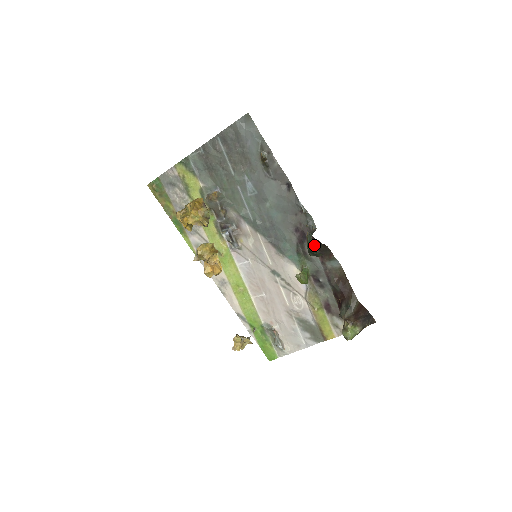
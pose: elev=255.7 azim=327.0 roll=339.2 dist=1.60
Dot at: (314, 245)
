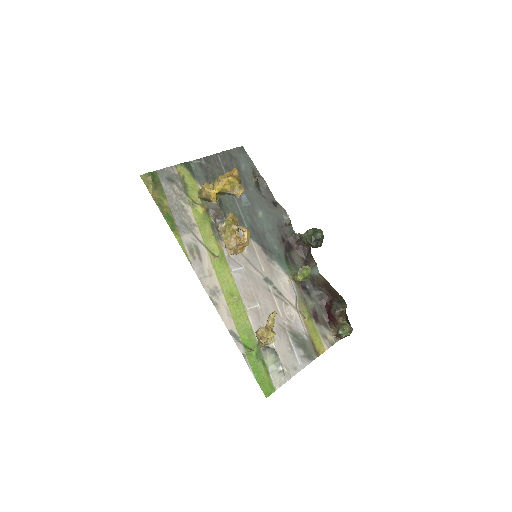
Dot at: (298, 254)
